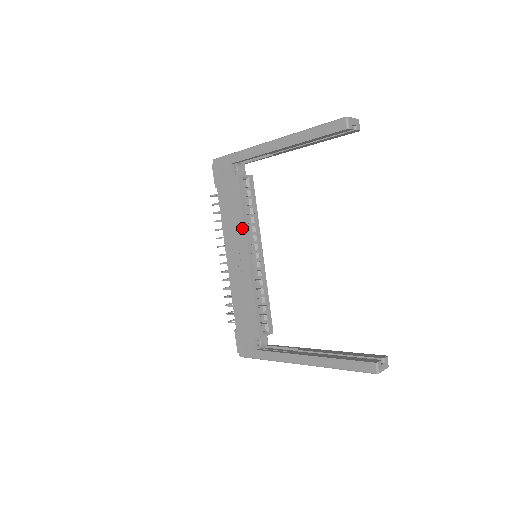
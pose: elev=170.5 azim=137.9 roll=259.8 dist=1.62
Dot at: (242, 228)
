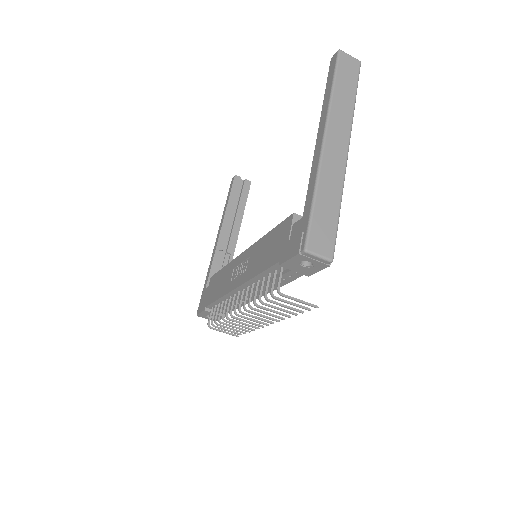
Dot at: (229, 266)
